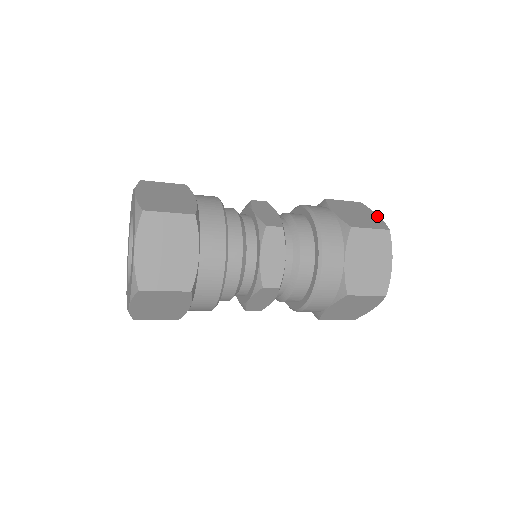
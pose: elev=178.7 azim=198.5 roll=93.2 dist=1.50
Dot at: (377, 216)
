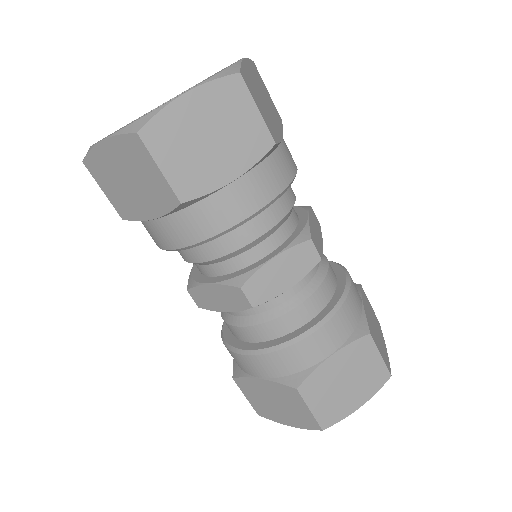
Dot at: (357, 407)
